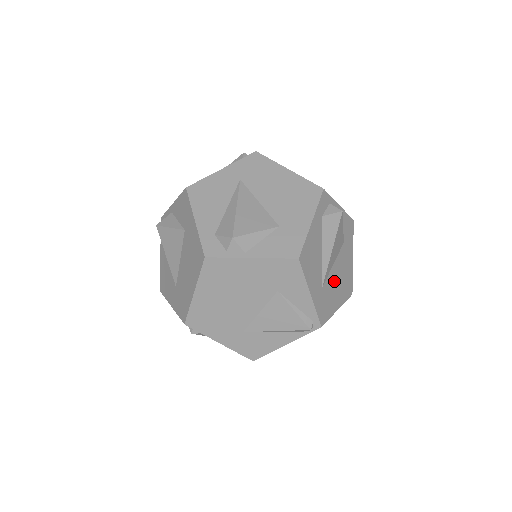
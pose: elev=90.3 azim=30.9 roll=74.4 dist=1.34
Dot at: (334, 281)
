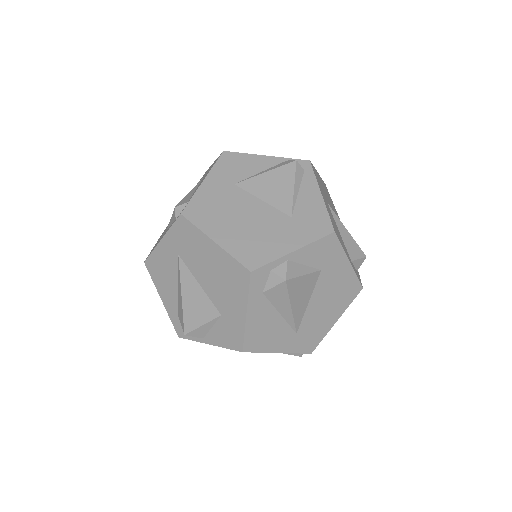
Dot at: (317, 311)
